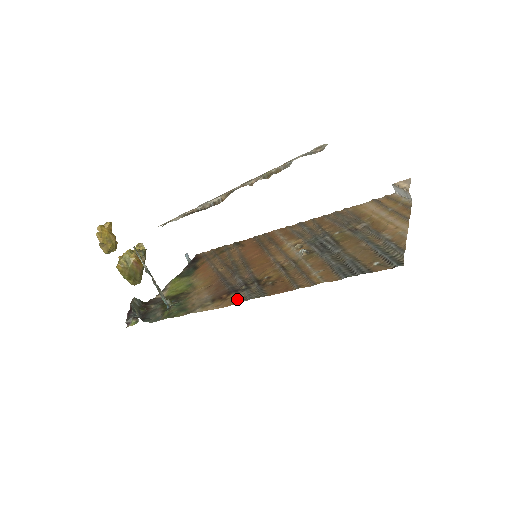
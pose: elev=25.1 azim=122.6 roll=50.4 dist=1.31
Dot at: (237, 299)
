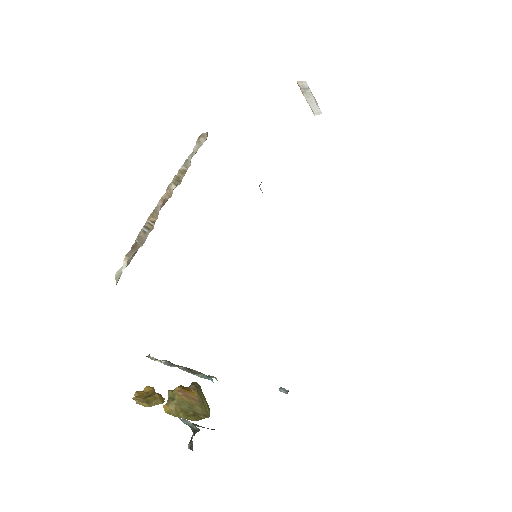
Dot at: occluded
